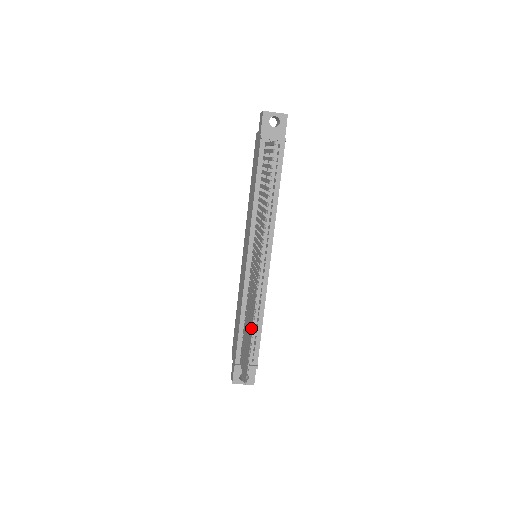
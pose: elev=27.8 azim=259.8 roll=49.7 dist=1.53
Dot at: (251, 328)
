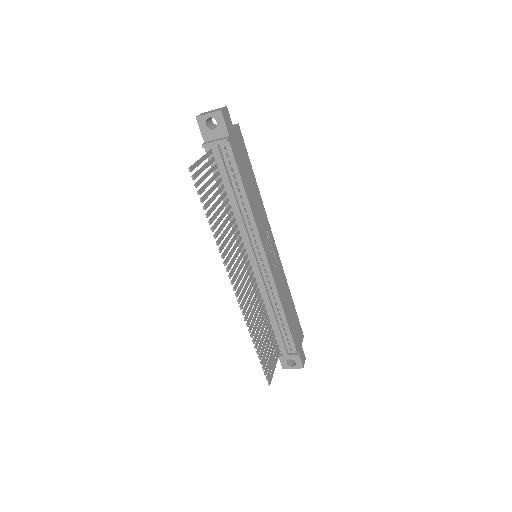
Dot at: (253, 338)
